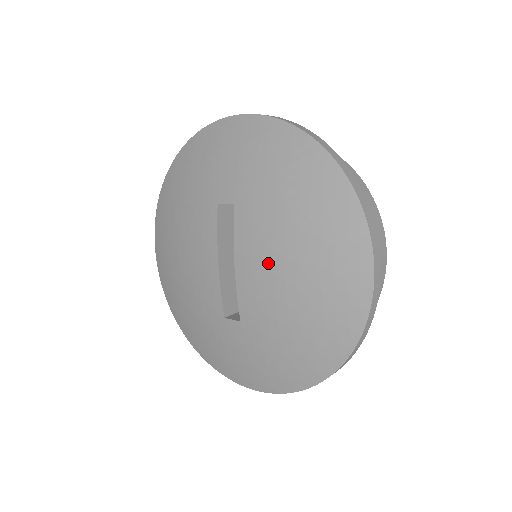
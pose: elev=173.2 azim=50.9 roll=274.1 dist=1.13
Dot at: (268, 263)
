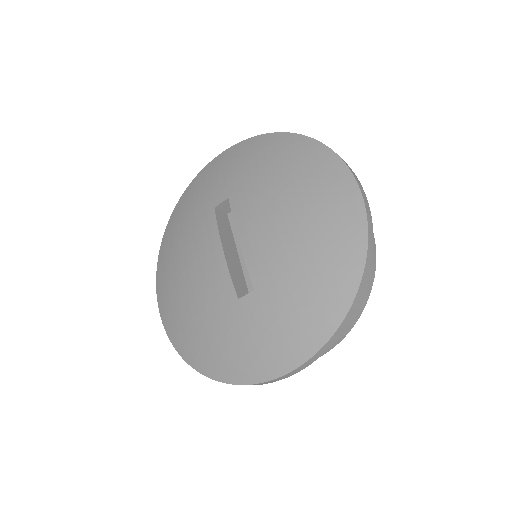
Dot at: (268, 219)
